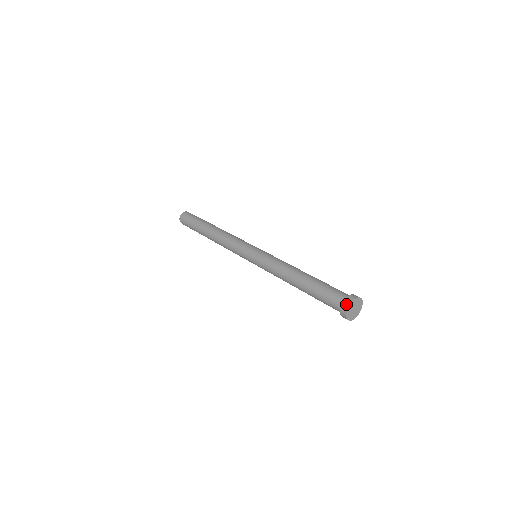
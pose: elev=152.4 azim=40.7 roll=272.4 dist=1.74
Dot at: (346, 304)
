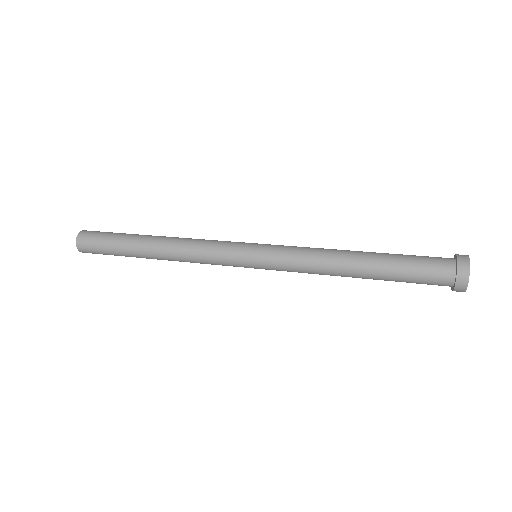
Dot at: (462, 282)
